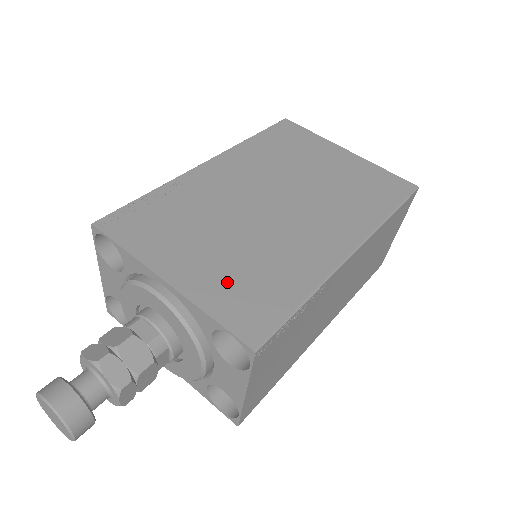
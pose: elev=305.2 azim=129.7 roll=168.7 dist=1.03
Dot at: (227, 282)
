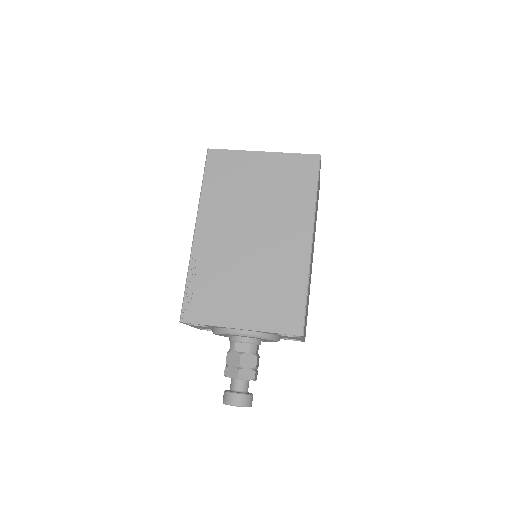
Dot at: (266, 309)
